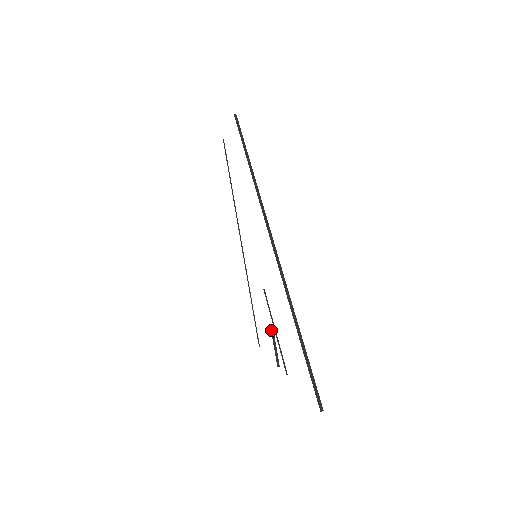
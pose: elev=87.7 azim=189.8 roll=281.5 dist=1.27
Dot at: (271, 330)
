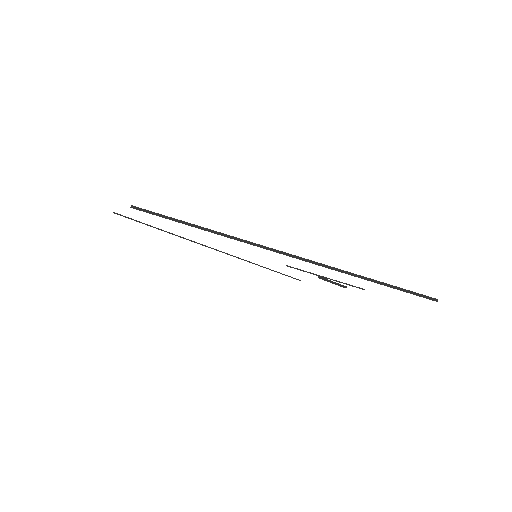
Dot at: occluded
